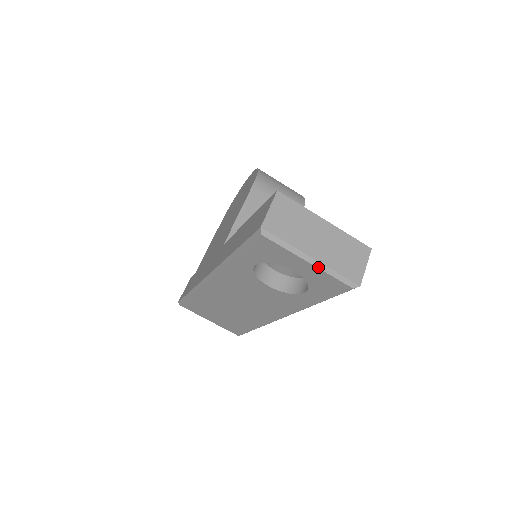
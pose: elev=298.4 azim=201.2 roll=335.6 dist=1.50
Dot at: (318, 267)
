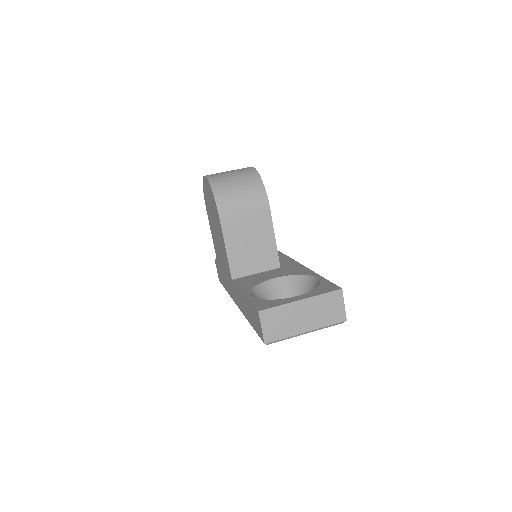
Dot at: (313, 331)
